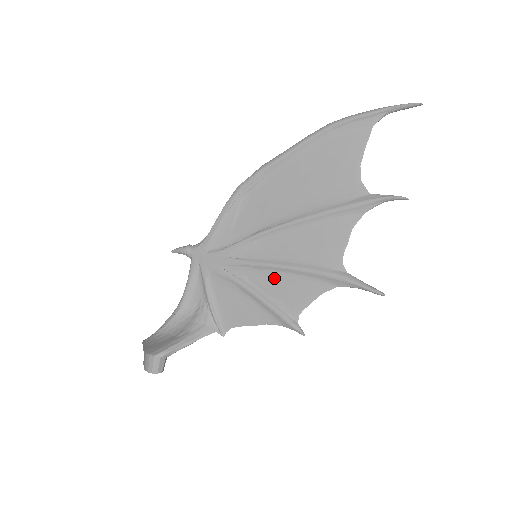
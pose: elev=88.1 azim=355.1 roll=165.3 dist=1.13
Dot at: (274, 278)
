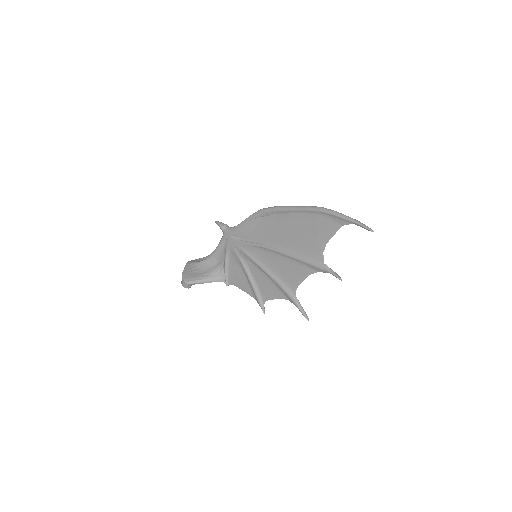
Dot at: (260, 274)
